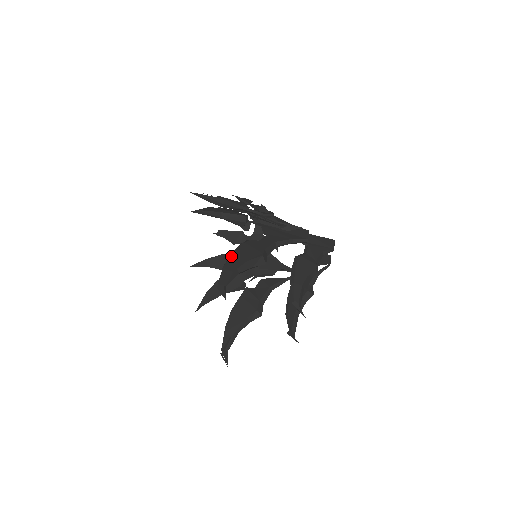
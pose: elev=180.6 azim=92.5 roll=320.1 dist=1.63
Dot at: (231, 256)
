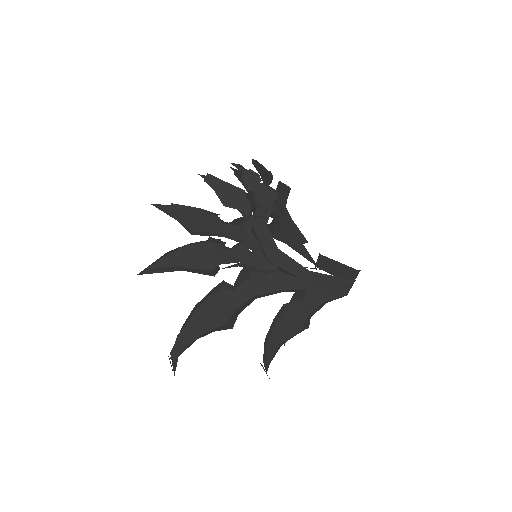
Dot at: (190, 319)
